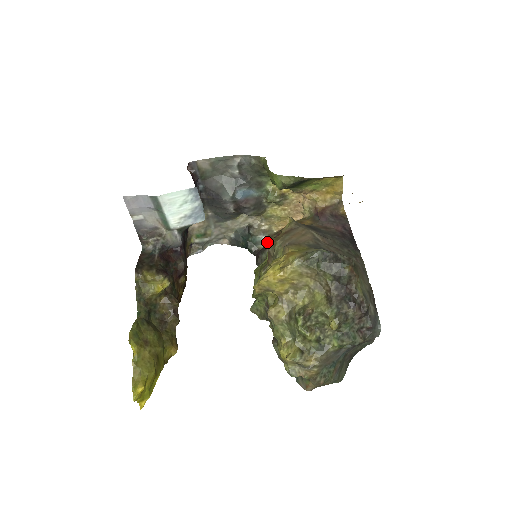
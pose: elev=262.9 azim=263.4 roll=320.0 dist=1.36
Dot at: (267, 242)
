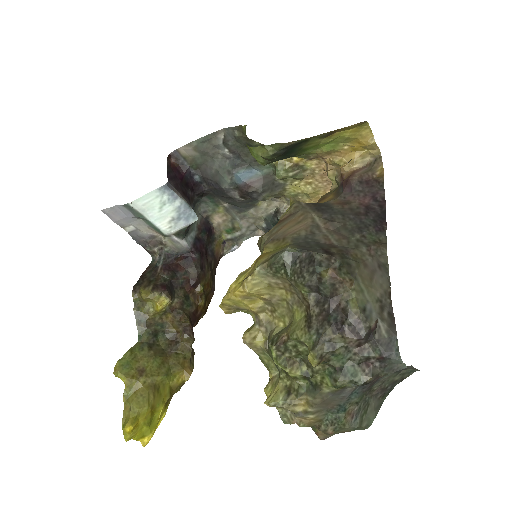
Dot at: occluded
